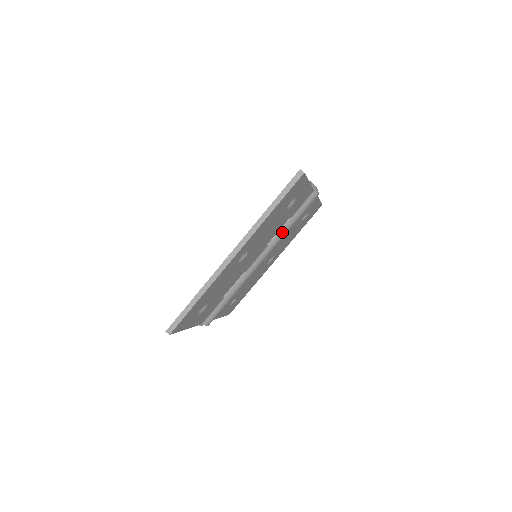
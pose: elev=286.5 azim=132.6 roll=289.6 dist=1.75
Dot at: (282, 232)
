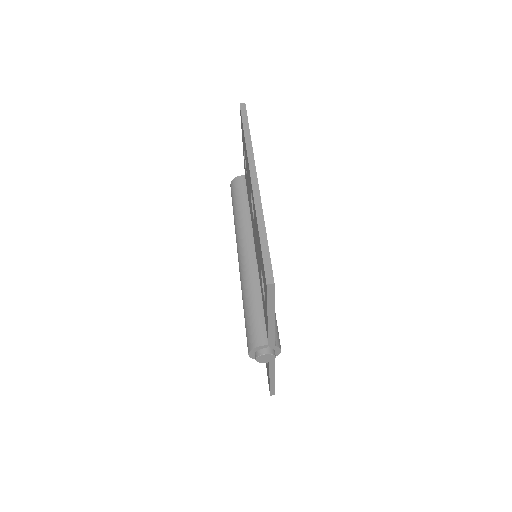
Dot at: occluded
